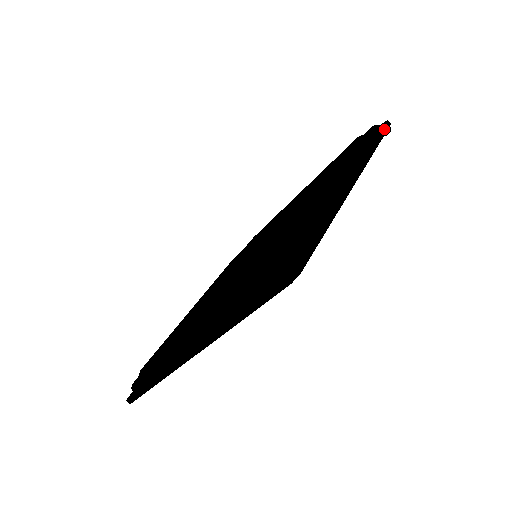
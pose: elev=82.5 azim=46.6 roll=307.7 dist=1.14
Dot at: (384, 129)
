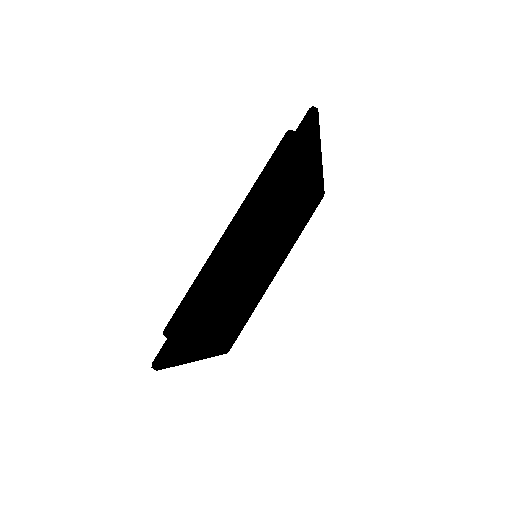
Dot at: occluded
